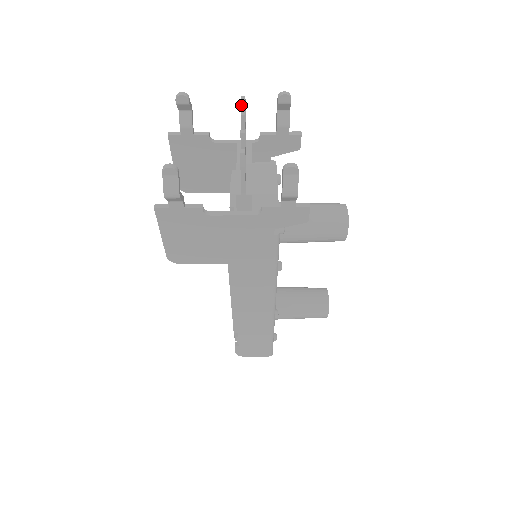
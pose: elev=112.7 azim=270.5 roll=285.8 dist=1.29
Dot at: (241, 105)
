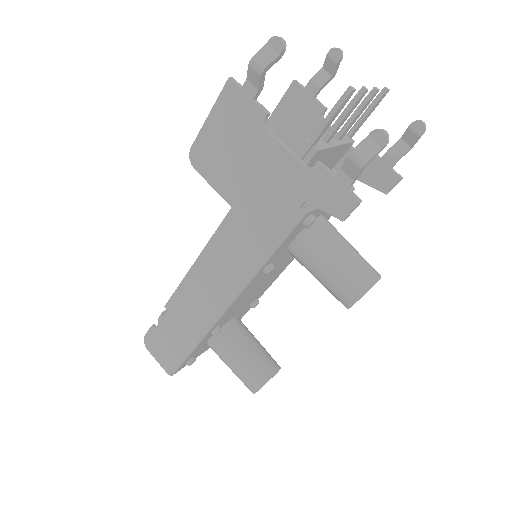
Dot at: (379, 93)
